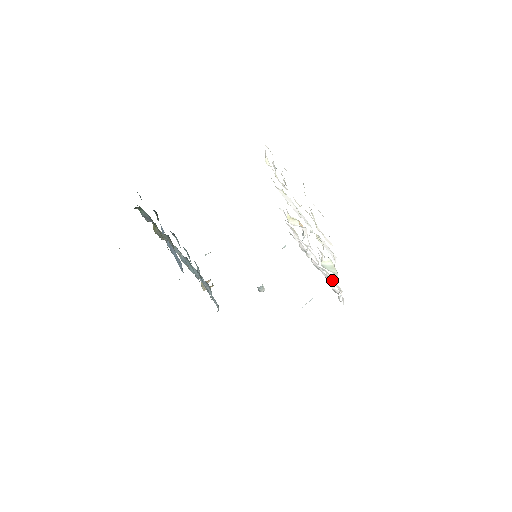
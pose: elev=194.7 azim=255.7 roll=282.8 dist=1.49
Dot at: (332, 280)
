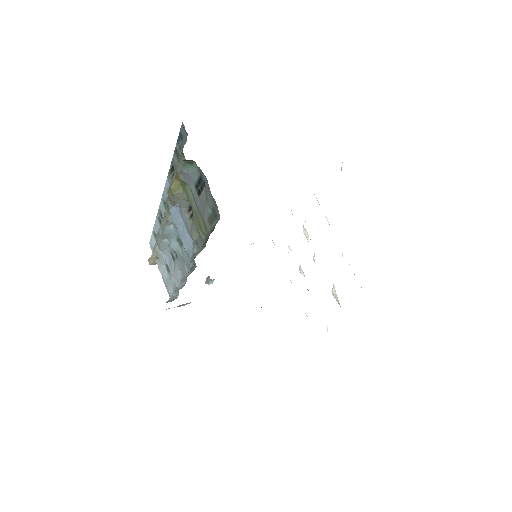
Dot at: occluded
